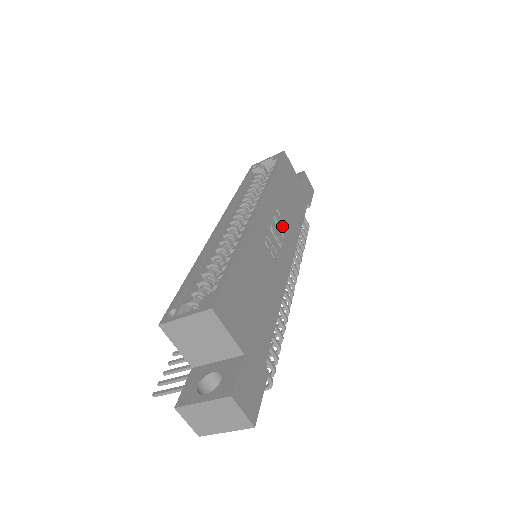
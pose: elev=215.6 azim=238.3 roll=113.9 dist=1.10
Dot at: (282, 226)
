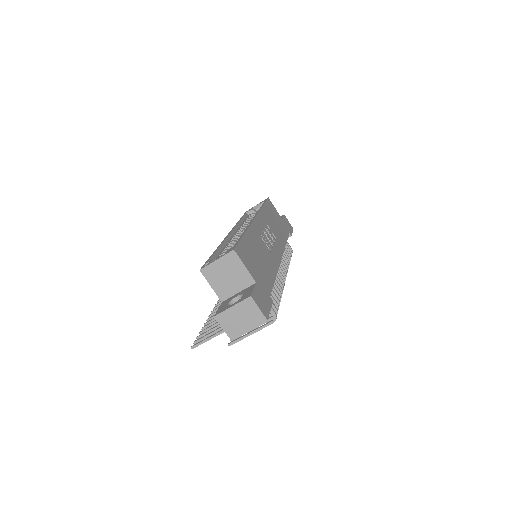
Dot at: (272, 235)
